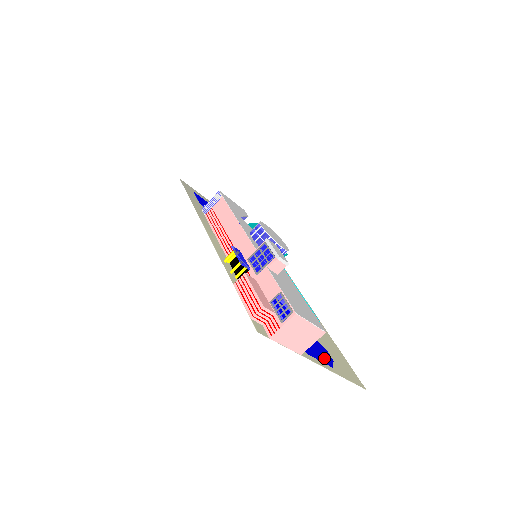
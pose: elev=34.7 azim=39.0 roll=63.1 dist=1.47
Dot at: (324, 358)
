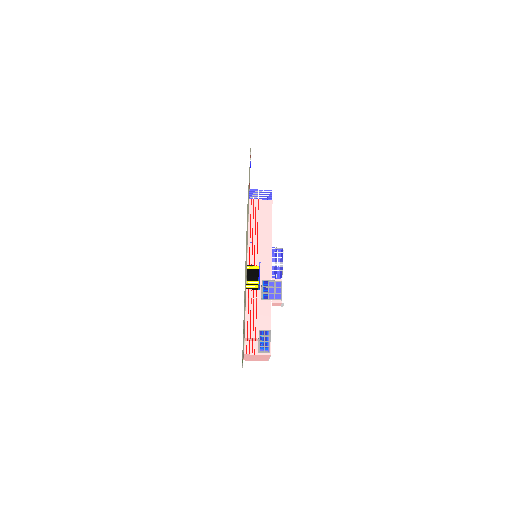
Dot at: occluded
